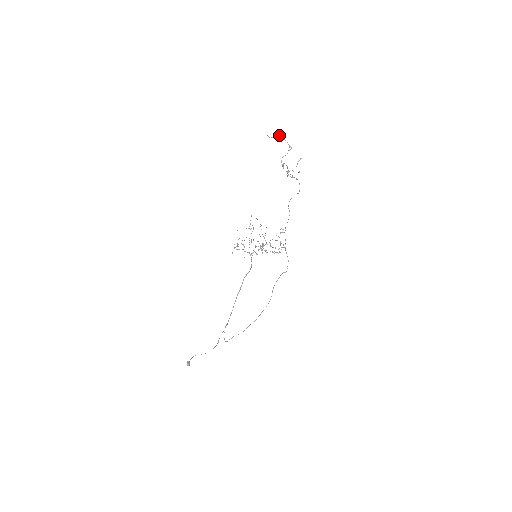
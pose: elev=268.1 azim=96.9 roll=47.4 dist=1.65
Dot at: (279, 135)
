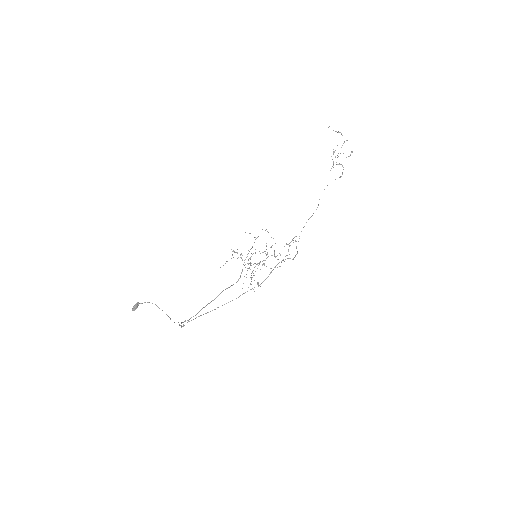
Dot at: (338, 132)
